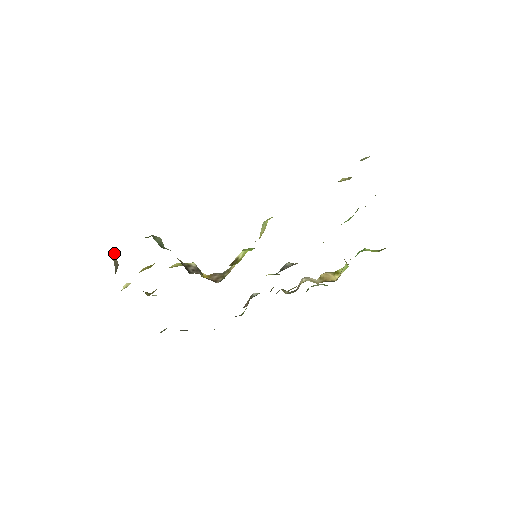
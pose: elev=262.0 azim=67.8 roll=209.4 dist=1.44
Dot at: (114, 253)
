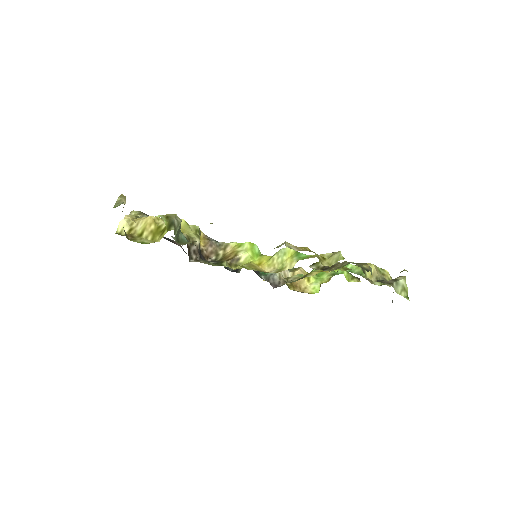
Dot at: (125, 198)
